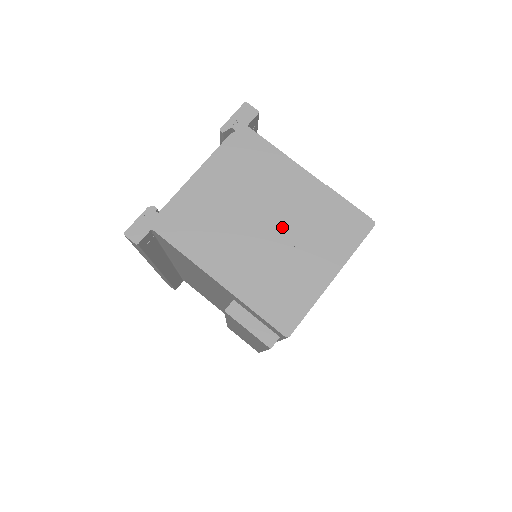
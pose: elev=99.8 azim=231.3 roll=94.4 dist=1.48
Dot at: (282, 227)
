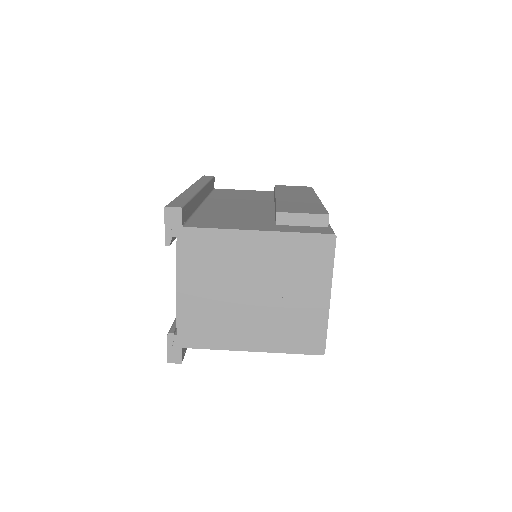
Dot at: (268, 287)
